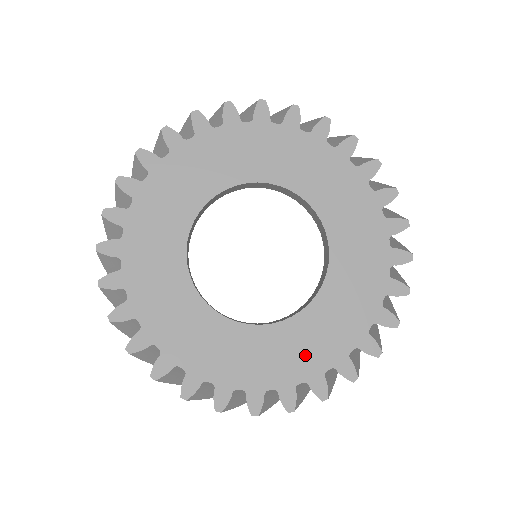
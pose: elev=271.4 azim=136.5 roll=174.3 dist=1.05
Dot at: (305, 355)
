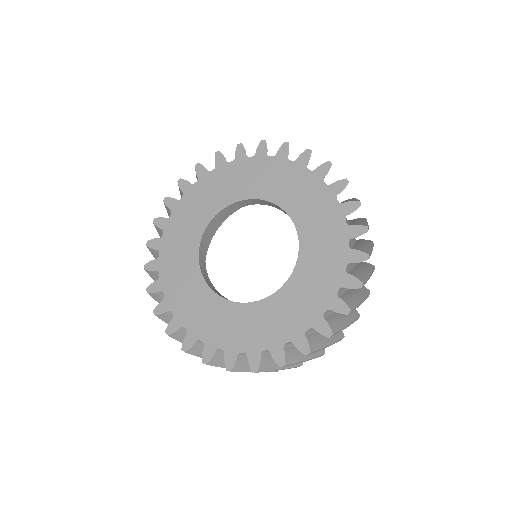
Dot at: (202, 320)
